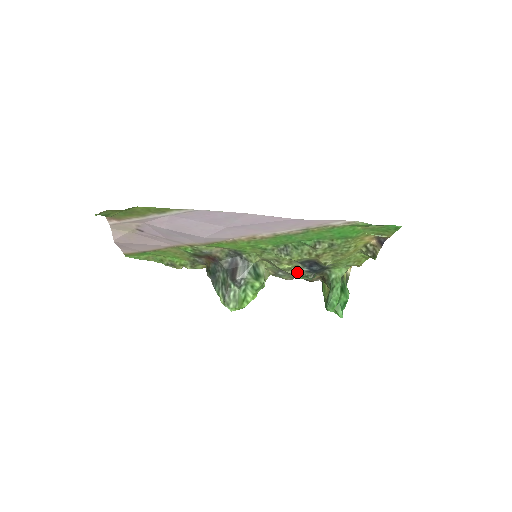
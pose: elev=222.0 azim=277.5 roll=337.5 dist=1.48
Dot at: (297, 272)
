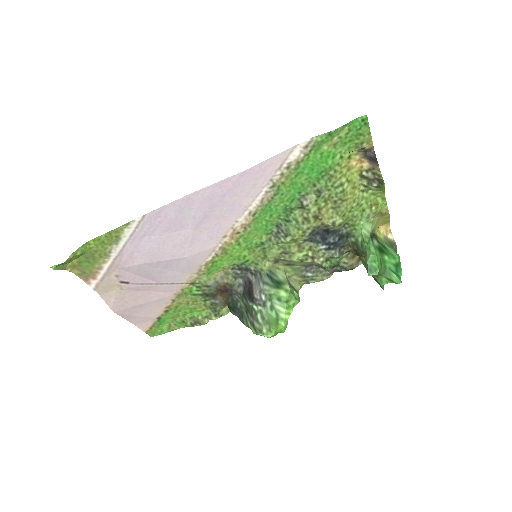
Dot at: (316, 256)
